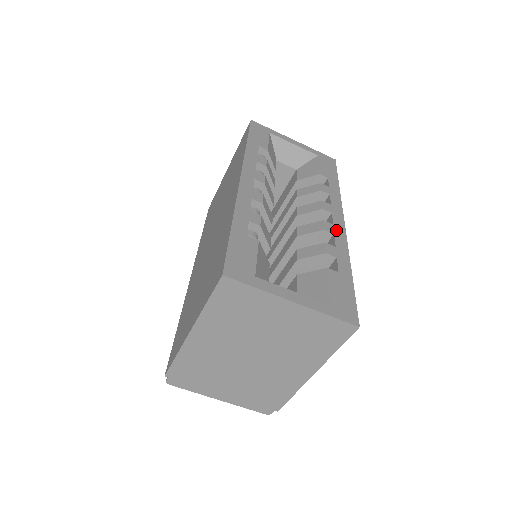
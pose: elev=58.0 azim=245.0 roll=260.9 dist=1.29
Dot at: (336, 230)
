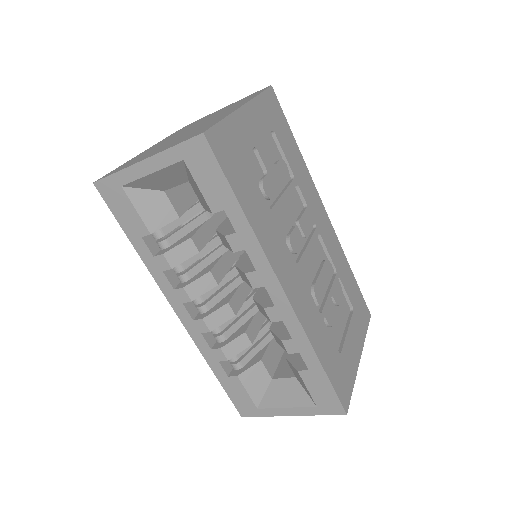
Dot at: (281, 313)
